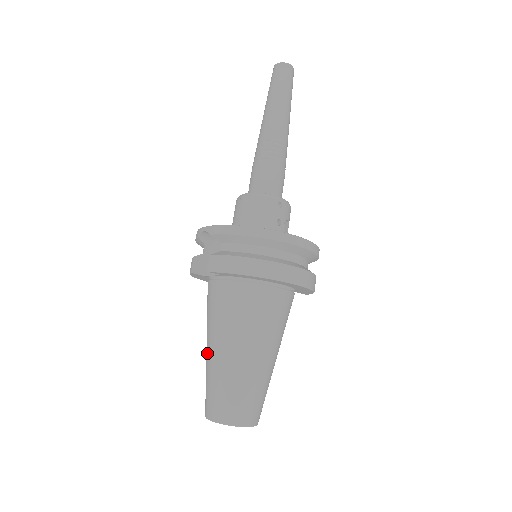
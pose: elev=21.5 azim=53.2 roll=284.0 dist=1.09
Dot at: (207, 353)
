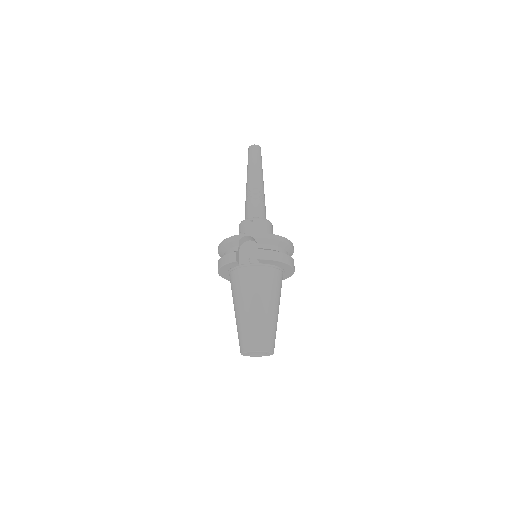
Dot at: (246, 312)
